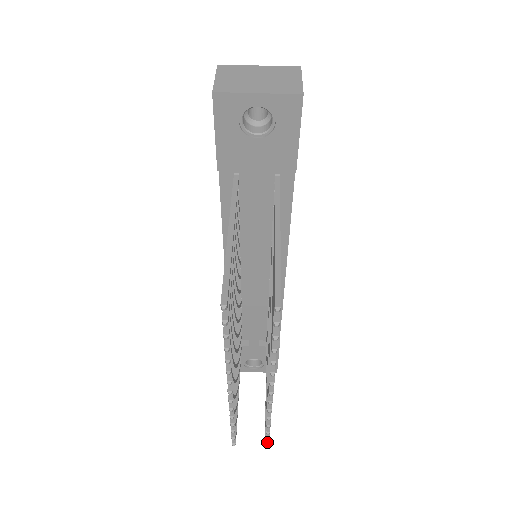
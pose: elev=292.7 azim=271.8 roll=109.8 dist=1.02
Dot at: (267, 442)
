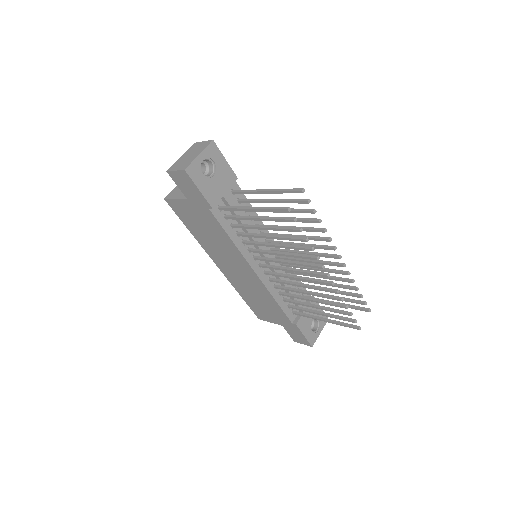
Dot at: (368, 309)
